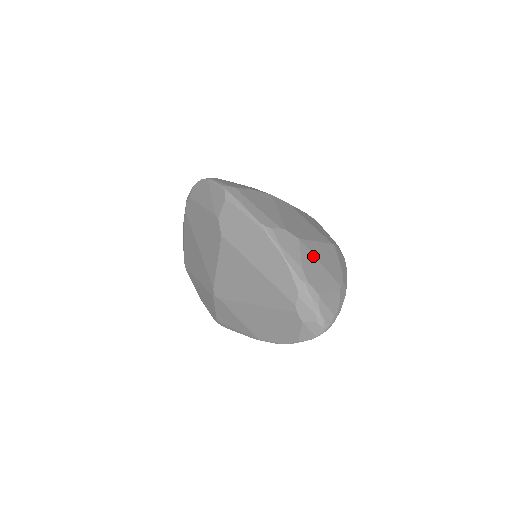
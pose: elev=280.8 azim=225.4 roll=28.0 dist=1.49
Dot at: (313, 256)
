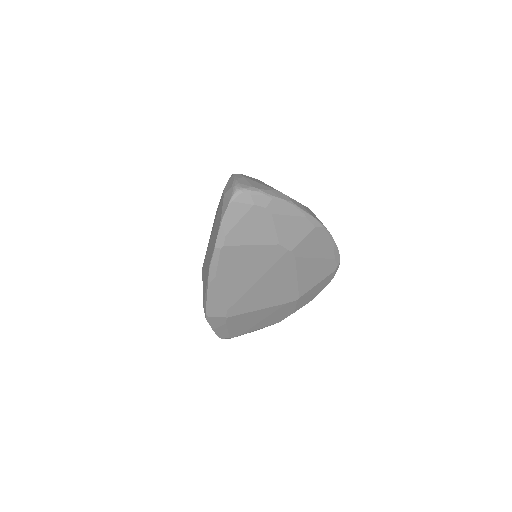
Dot at: (264, 183)
